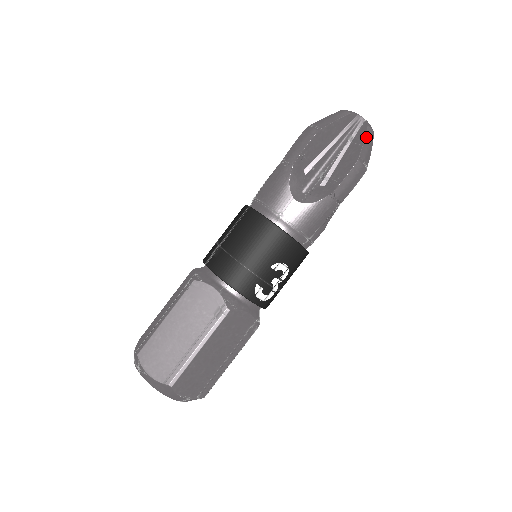
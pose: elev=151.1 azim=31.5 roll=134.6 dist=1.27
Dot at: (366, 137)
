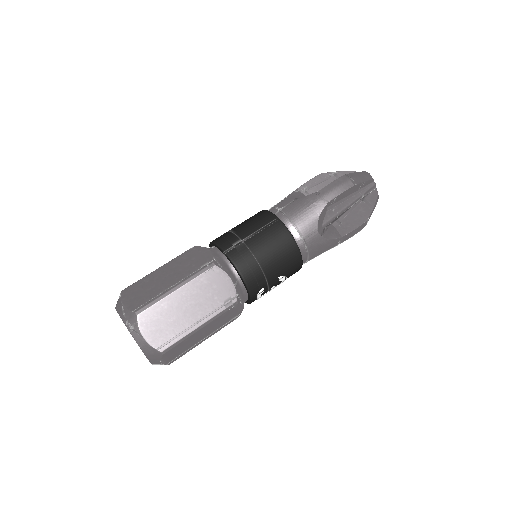
Dot at: (375, 204)
